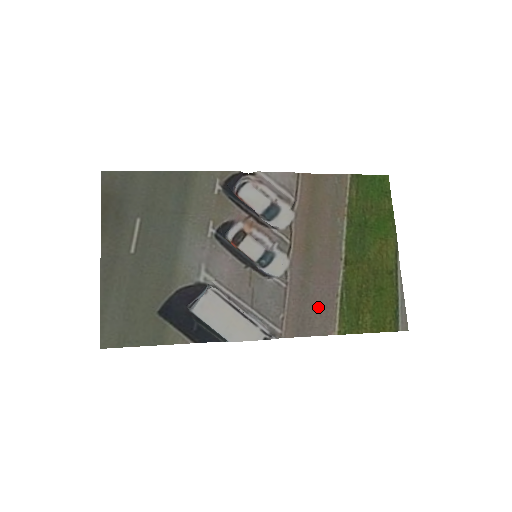
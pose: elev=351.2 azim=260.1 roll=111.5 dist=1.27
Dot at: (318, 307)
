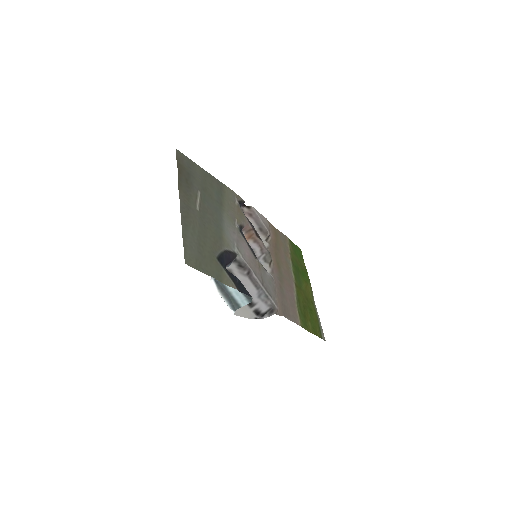
Dot at: (289, 304)
